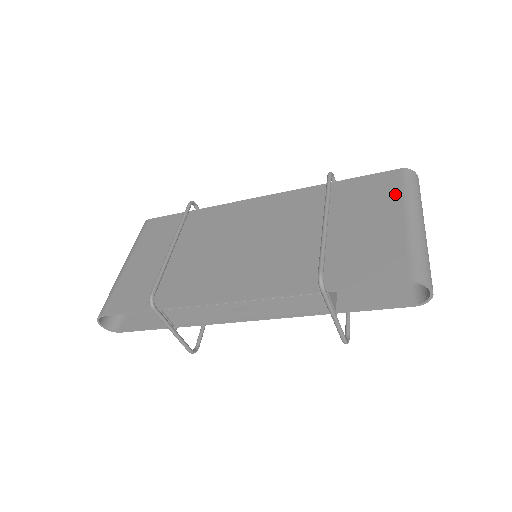
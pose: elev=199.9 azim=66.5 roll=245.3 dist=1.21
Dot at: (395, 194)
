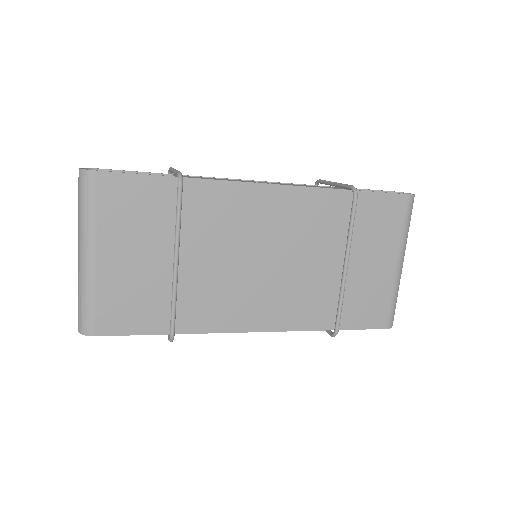
Dot at: (397, 231)
